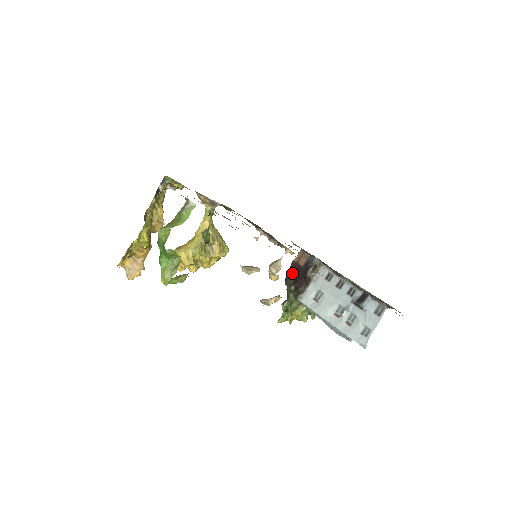
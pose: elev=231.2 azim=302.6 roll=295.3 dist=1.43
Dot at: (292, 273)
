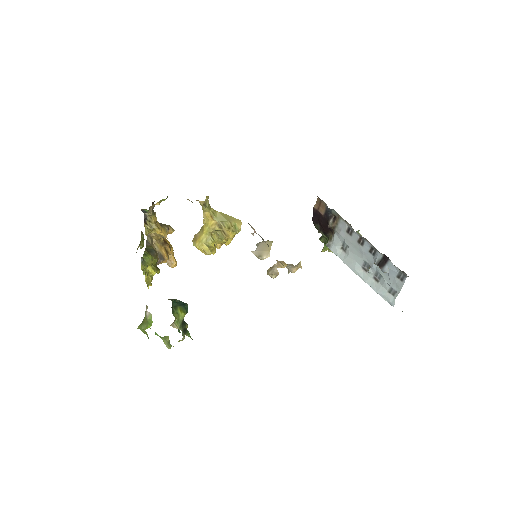
Dot at: (316, 219)
